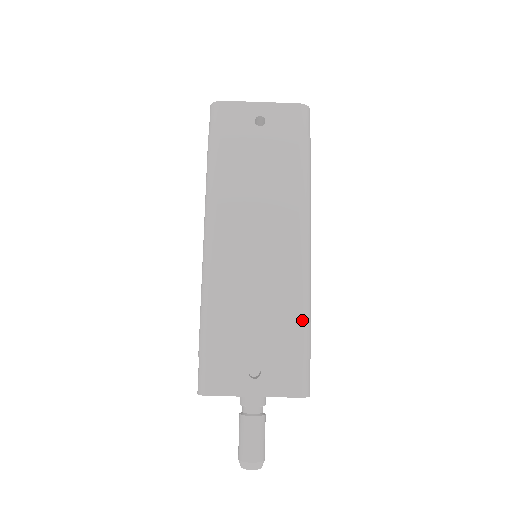
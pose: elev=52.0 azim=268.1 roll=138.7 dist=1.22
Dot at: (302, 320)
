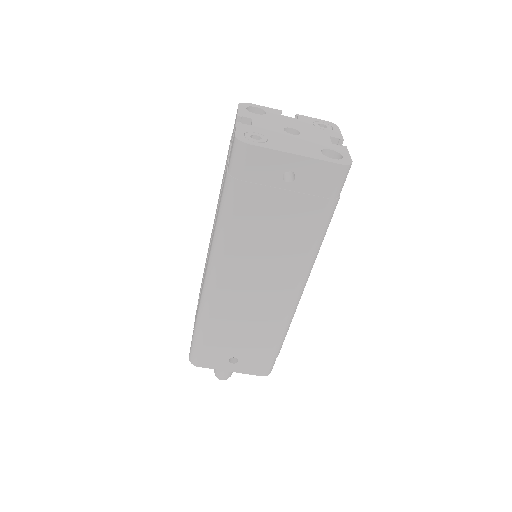
Dot at: (279, 339)
